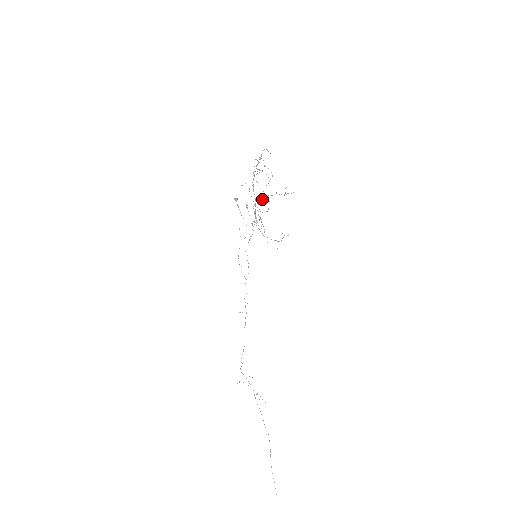
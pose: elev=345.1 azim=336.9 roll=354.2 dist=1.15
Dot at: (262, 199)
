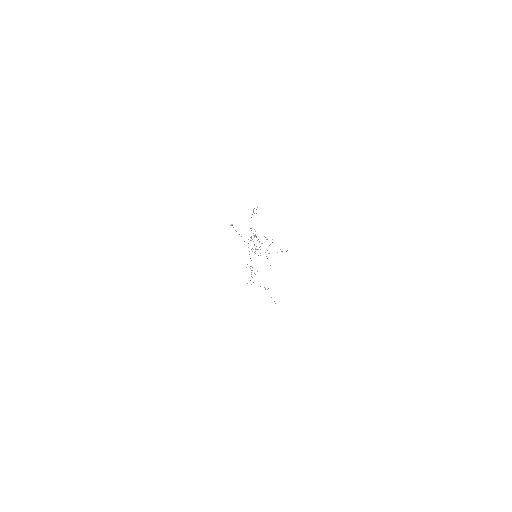
Dot at: occluded
